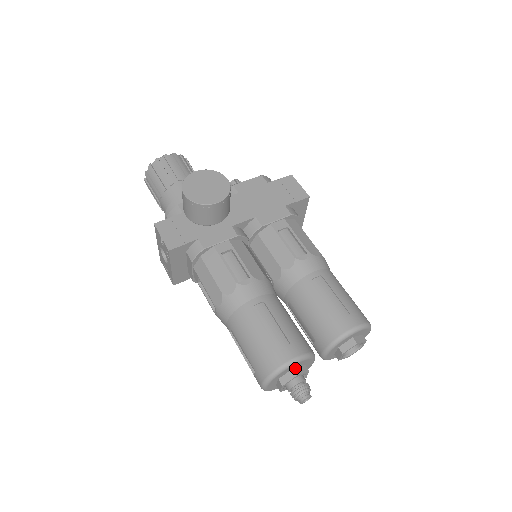
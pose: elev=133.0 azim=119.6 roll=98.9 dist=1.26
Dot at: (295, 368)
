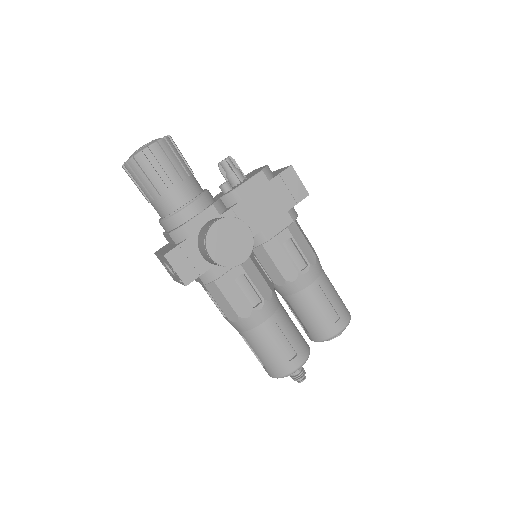
Dot at: occluded
